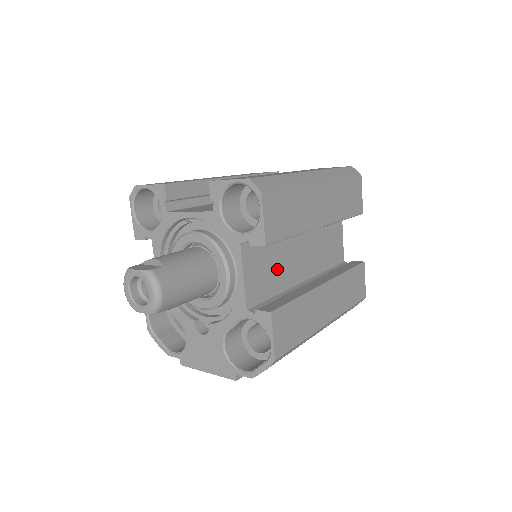
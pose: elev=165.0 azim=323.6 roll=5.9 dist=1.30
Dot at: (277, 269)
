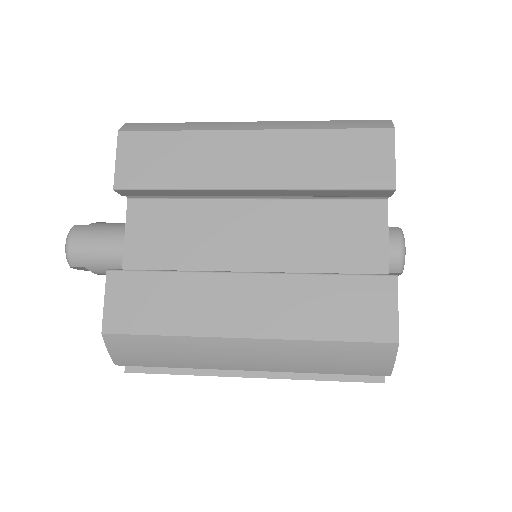
Dot at: (192, 244)
